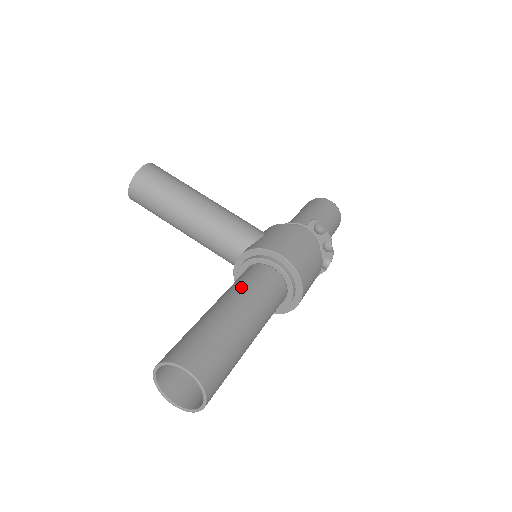
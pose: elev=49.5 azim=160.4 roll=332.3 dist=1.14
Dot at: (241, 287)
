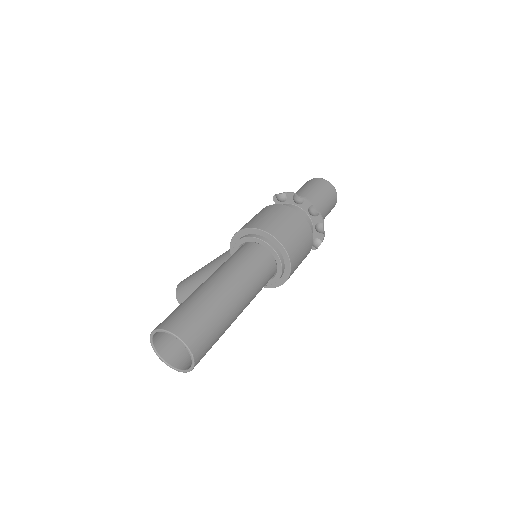
Dot at: occluded
